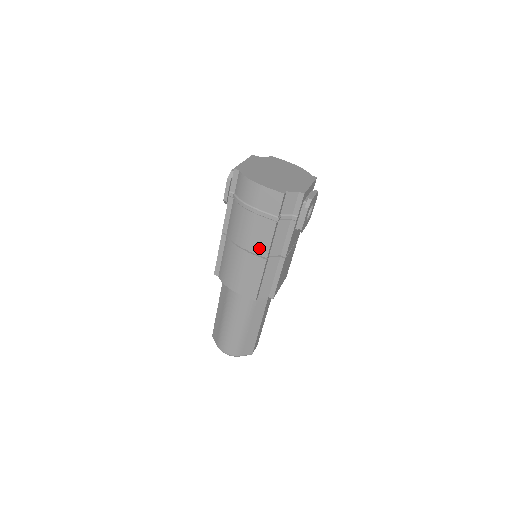
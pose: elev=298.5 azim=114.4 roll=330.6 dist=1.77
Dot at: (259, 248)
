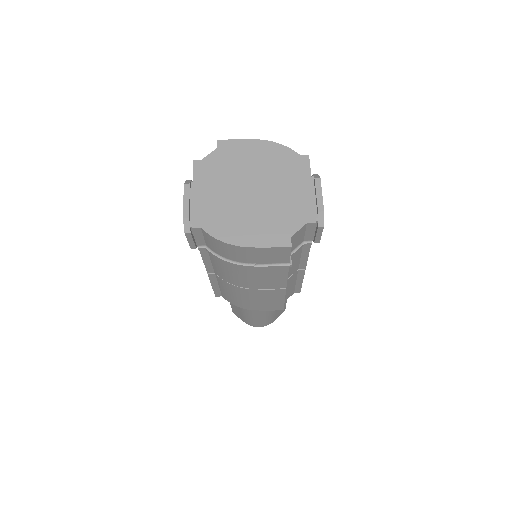
Dot at: (272, 285)
